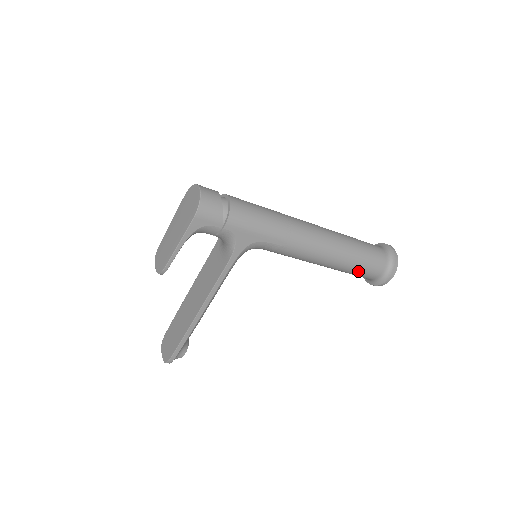
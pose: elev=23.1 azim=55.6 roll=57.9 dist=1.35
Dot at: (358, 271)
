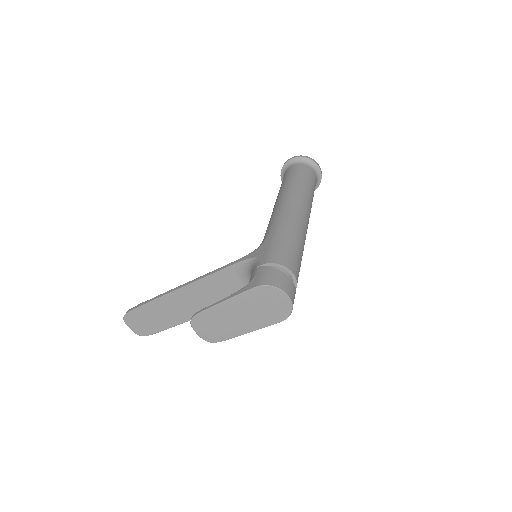
Dot at: occluded
